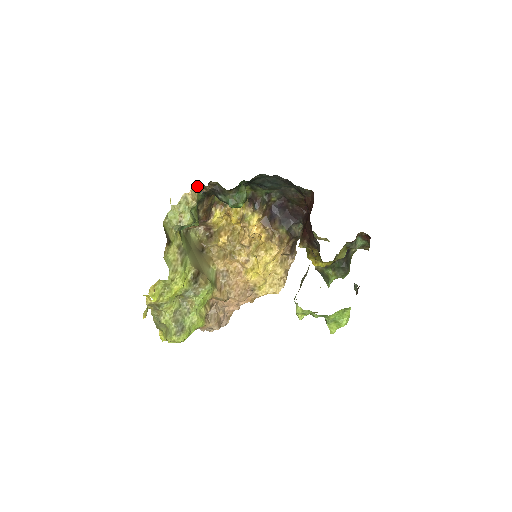
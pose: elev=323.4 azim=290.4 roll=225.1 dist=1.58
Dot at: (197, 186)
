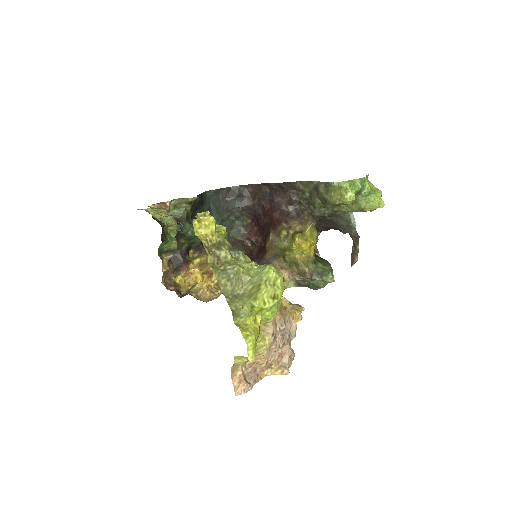
Dot at: (157, 203)
